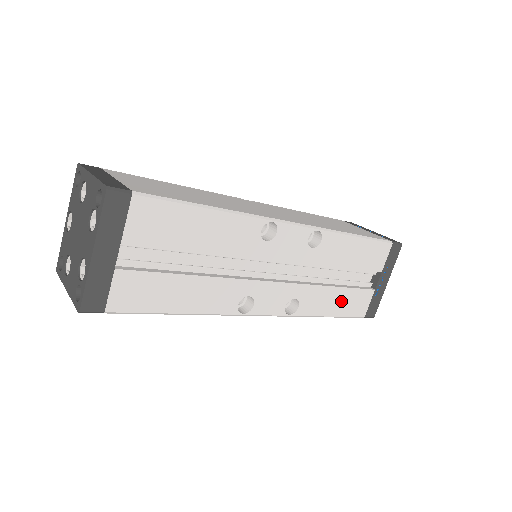
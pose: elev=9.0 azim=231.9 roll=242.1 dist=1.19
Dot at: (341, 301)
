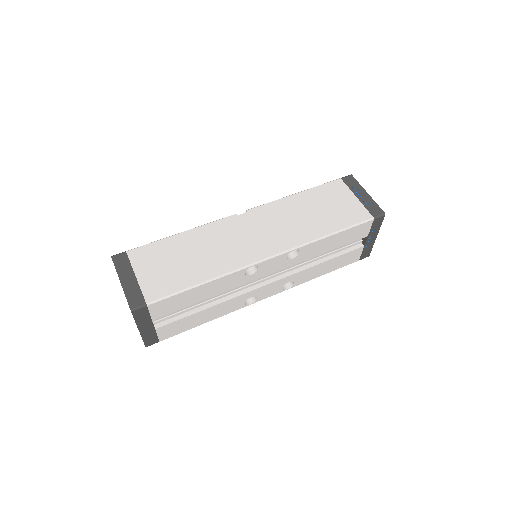
Dot at: (332, 265)
